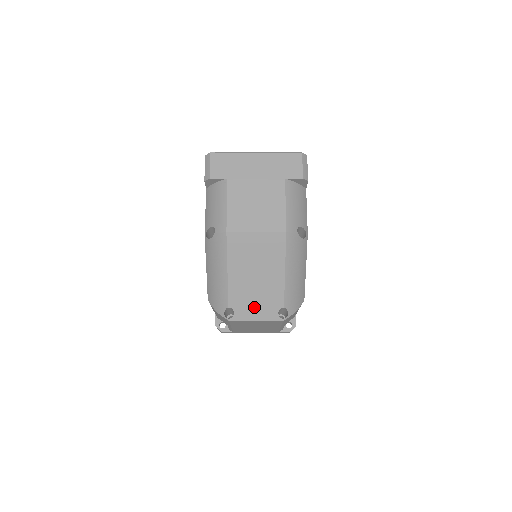
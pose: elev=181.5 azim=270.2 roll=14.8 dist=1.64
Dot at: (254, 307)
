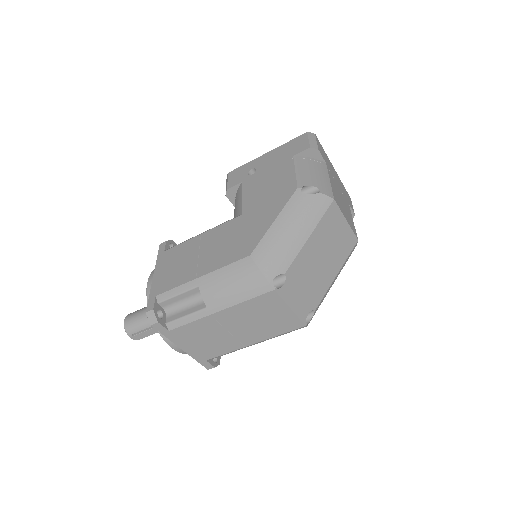
Dot at: (299, 292)
